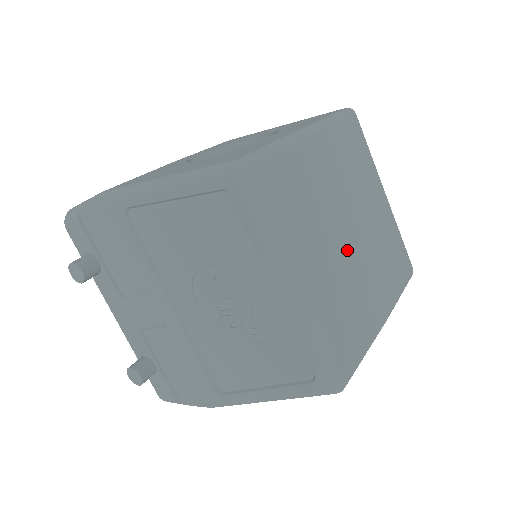
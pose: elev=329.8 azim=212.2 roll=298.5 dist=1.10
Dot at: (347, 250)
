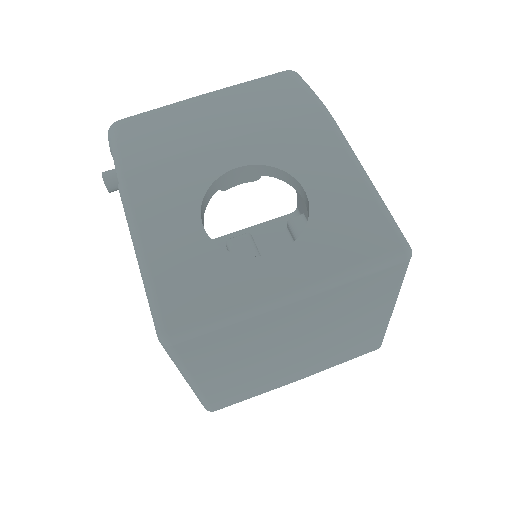
Dot at: (277, 360)
